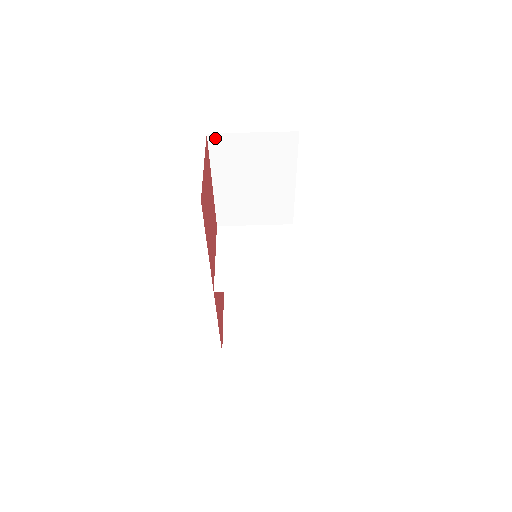
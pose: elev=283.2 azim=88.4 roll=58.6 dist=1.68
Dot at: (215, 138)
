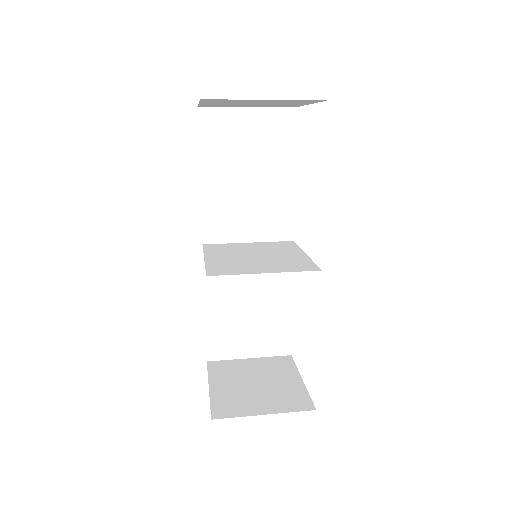
Dot at: (206, 113)
